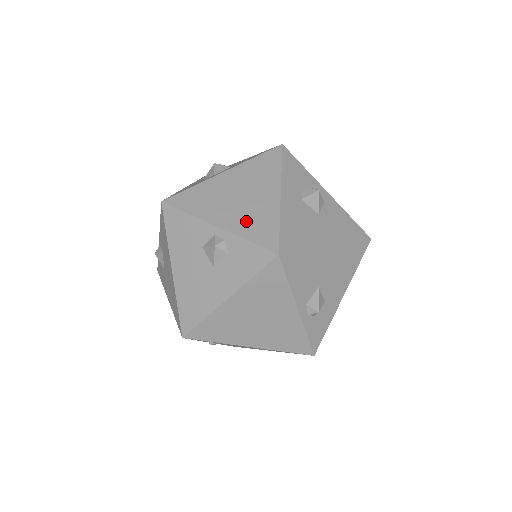
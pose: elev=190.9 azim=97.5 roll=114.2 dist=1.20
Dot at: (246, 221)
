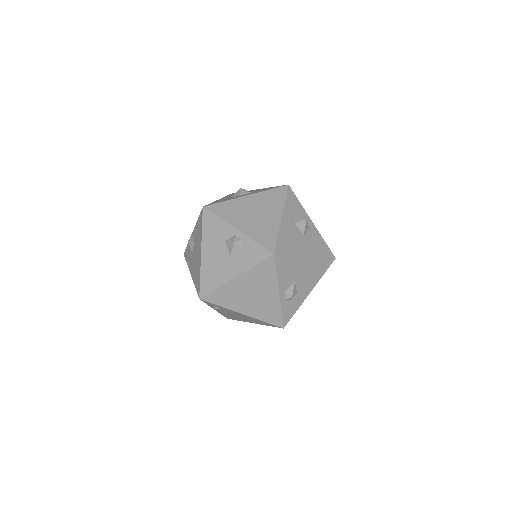
Dot at: (257, 230)
